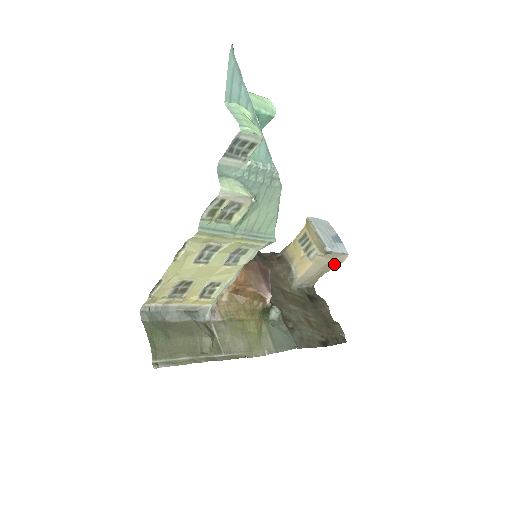
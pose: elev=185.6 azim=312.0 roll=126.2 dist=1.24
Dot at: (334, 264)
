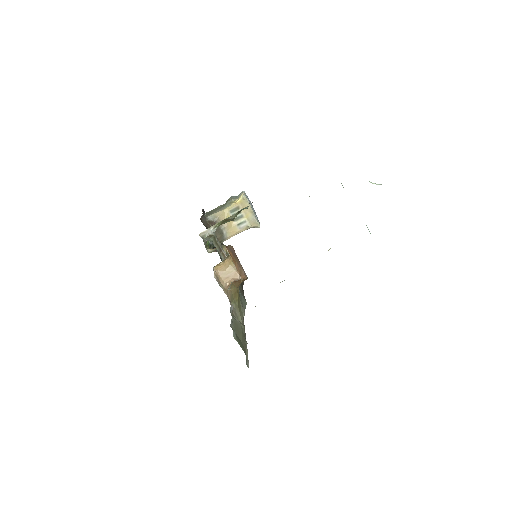
Dot at: occluded
